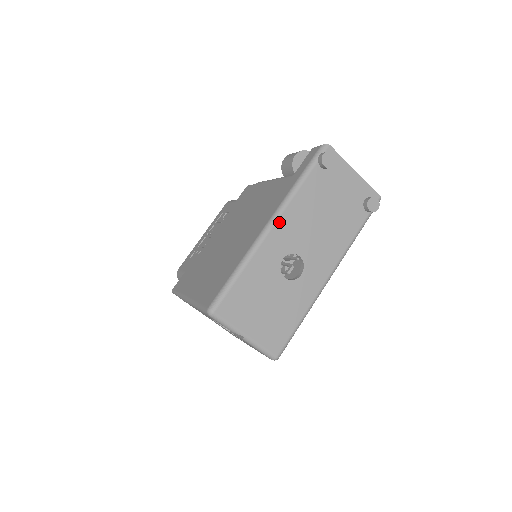
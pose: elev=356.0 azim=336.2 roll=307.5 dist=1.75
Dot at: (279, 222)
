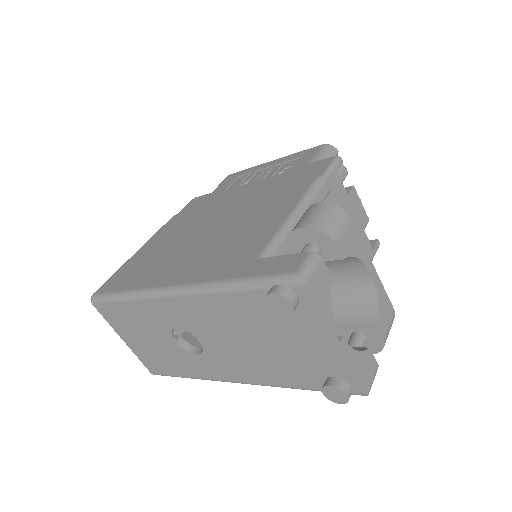
Dot at: (182, 299)
